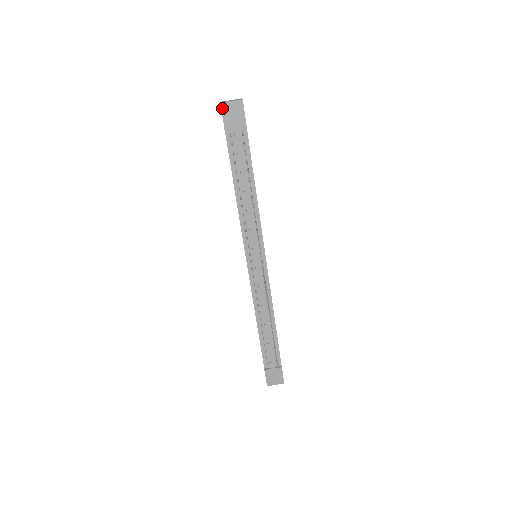
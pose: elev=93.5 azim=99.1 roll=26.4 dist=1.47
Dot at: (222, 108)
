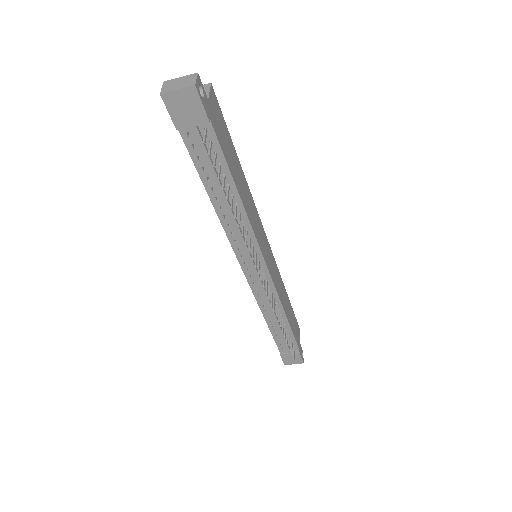
Dot at: (165, 101)
